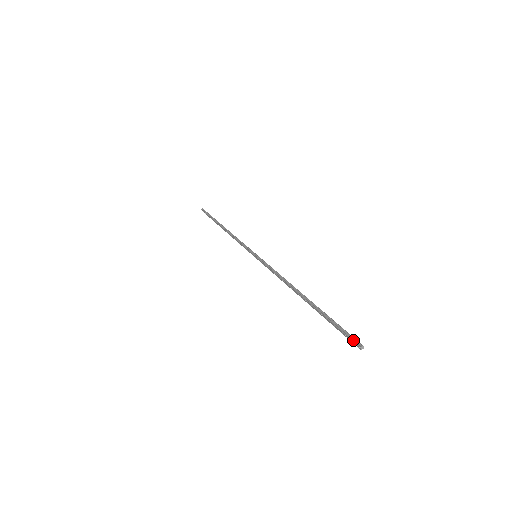
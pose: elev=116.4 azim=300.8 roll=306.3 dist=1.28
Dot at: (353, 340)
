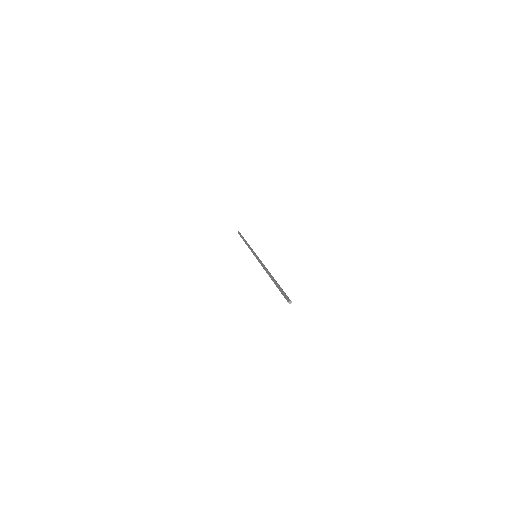
Dot at: (285, 298)
